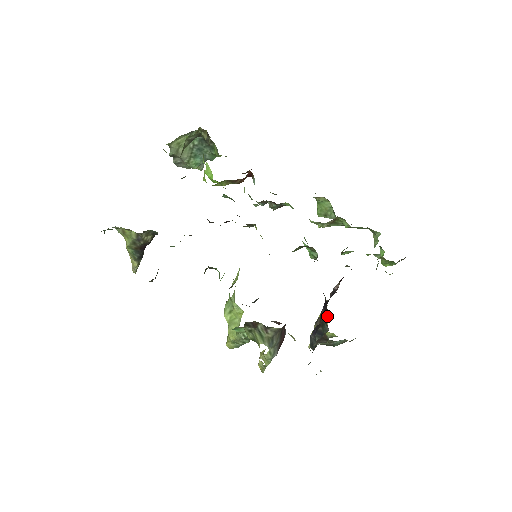
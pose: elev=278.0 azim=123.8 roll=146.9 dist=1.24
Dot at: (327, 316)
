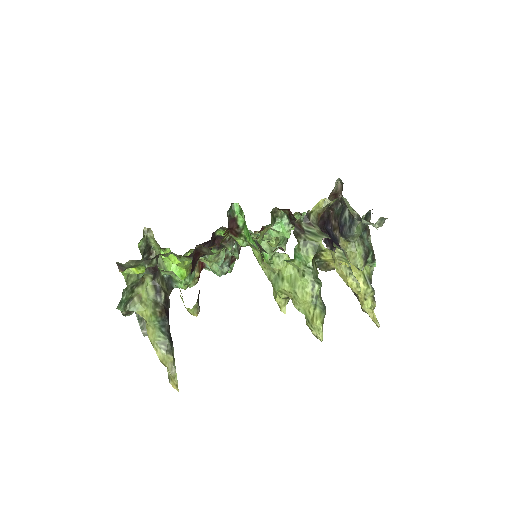
Dot at: occluded
